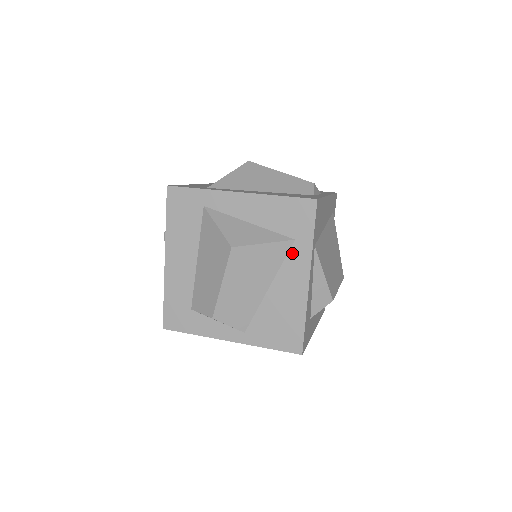
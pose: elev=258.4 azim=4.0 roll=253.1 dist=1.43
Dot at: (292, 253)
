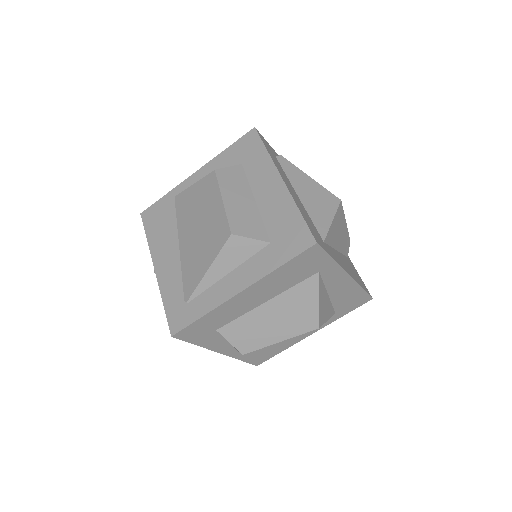
Dot at: occluded
